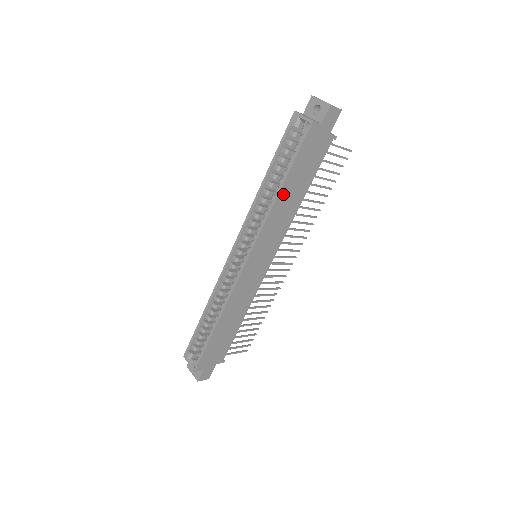
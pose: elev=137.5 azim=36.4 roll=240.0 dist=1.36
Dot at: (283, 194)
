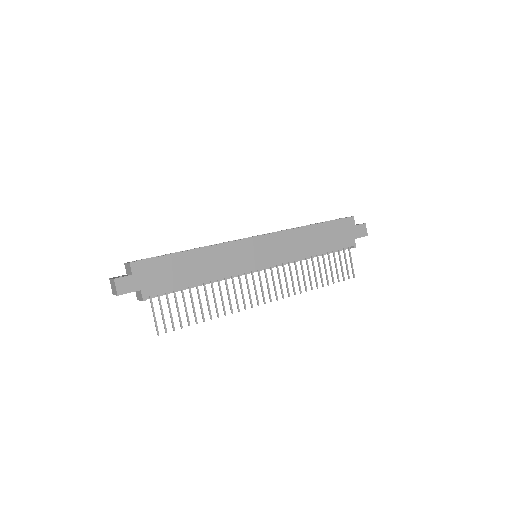
Dot at: (311, 230)
